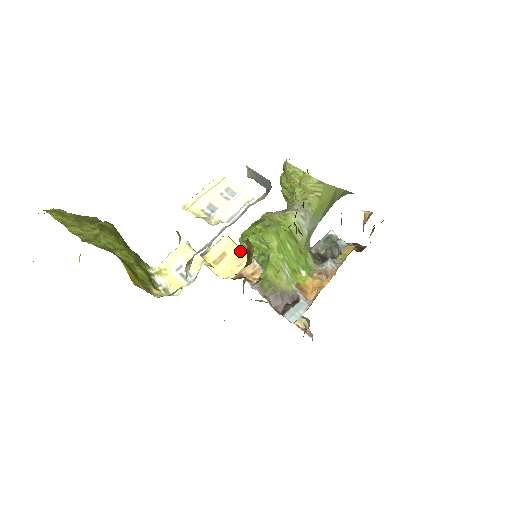
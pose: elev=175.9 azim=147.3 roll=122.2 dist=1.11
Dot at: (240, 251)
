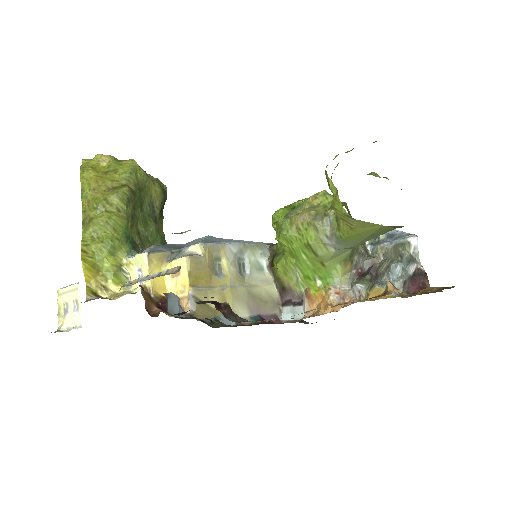
Dot at: (187, 280)
